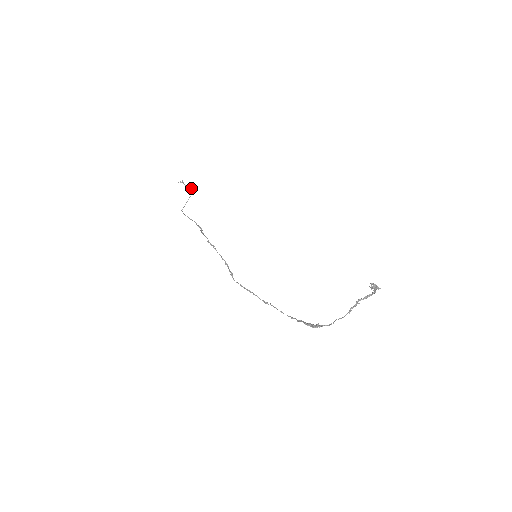
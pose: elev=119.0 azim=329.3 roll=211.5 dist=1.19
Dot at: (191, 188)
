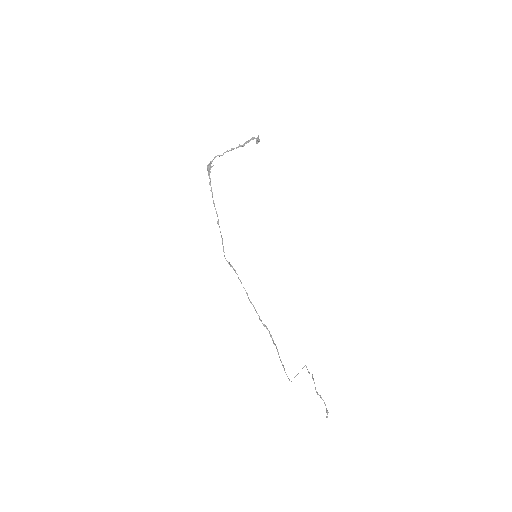
Dot at: (309, 372)
